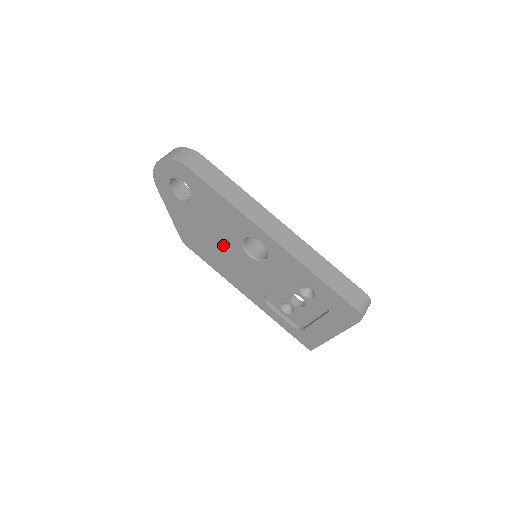
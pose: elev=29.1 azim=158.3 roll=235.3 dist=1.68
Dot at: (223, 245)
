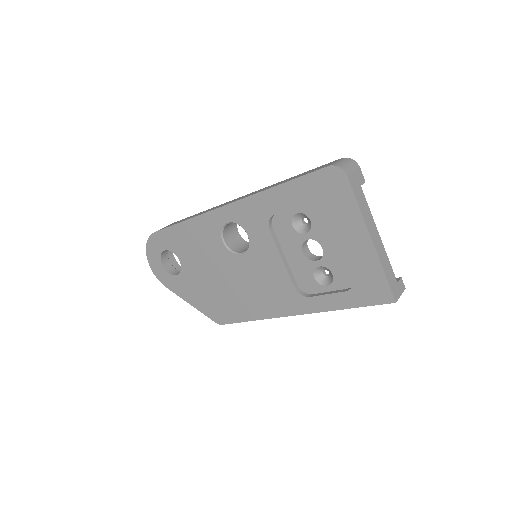
Dot at: (226, 275)
